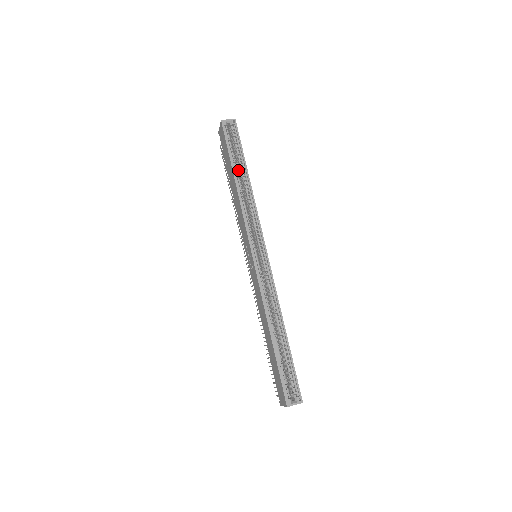
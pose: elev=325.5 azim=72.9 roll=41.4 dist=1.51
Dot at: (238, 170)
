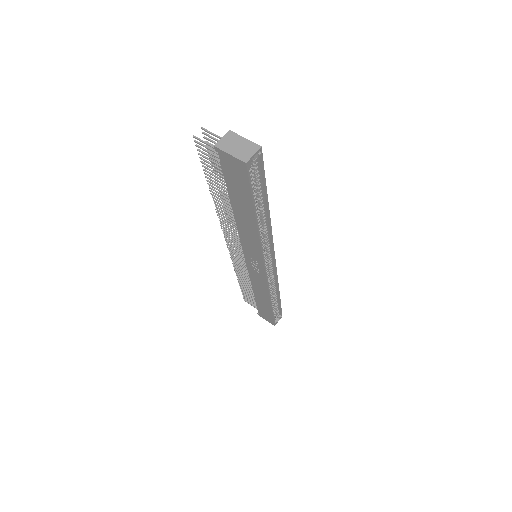
Dot at: occluded
